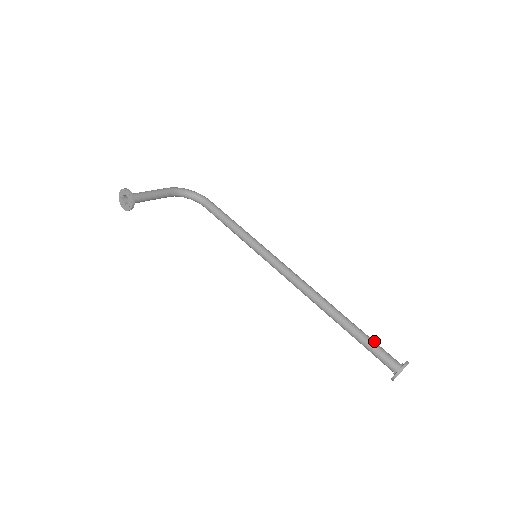
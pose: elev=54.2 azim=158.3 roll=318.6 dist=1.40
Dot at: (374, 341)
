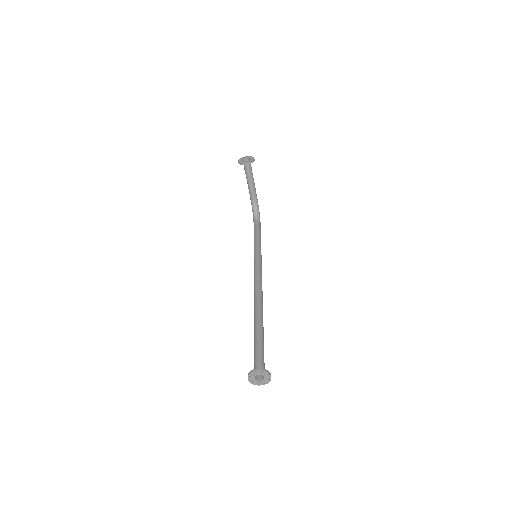
Dot at: occluded
